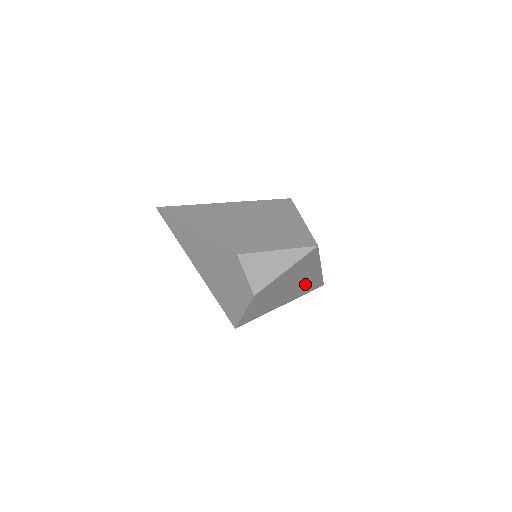
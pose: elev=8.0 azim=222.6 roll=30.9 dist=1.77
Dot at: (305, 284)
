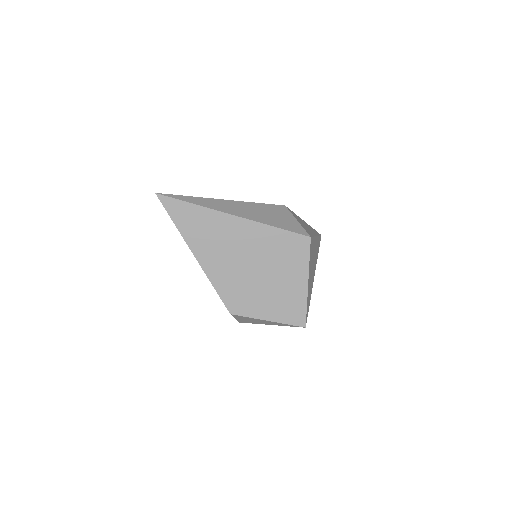
Dot at: occluded
